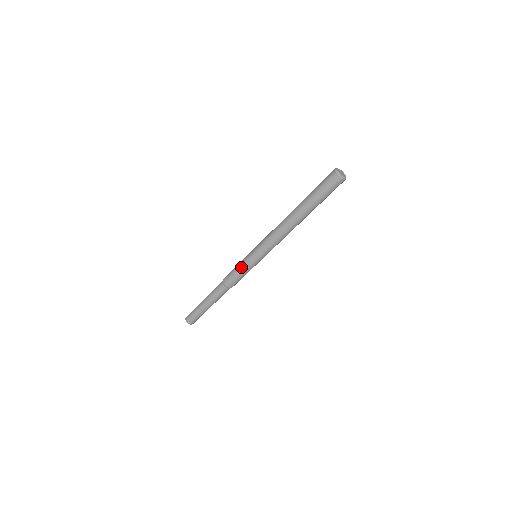
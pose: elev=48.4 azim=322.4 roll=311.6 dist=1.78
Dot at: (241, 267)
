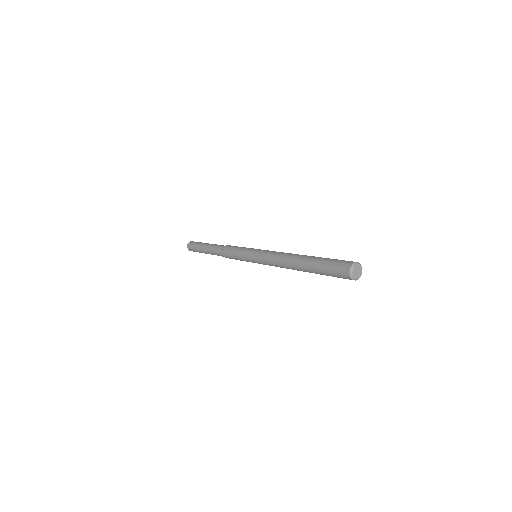
Dot at: occluded
